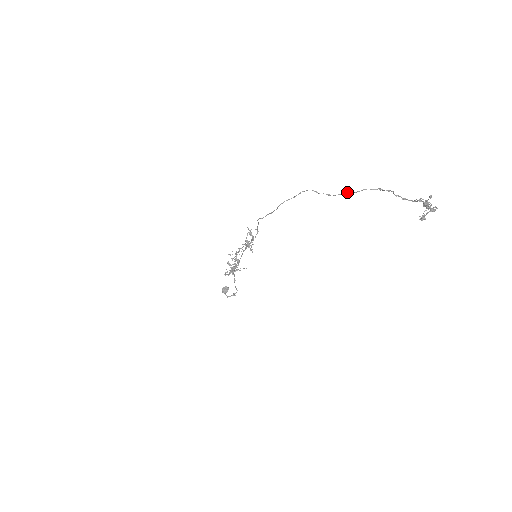
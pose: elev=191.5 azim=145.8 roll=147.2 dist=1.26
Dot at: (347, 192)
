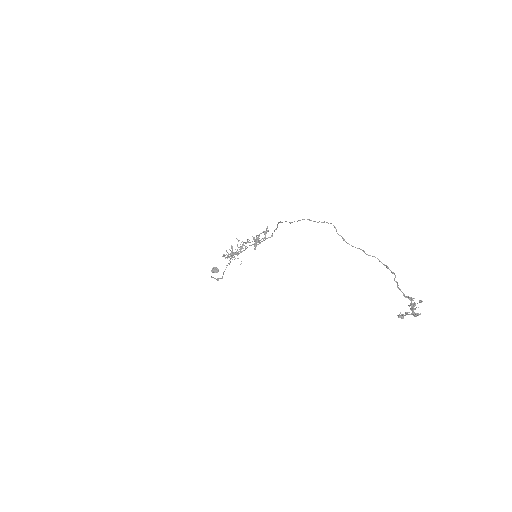
Dot at: occluded
